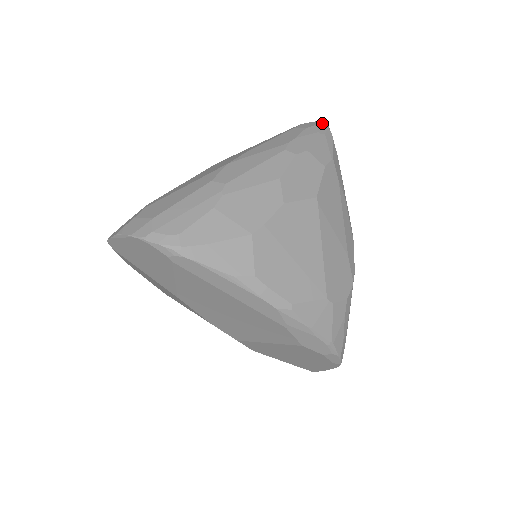
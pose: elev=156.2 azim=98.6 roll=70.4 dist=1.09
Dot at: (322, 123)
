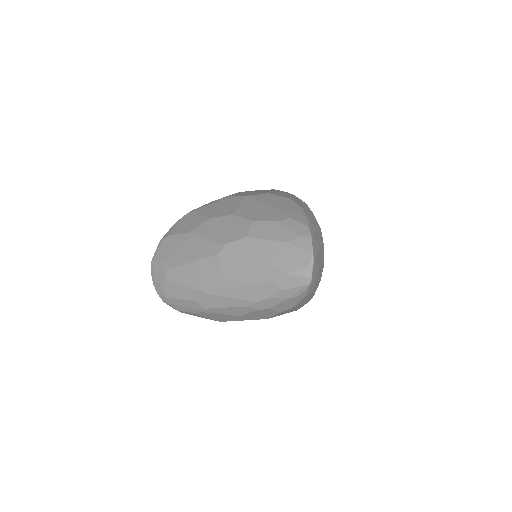
Dot at: (302, 287)
